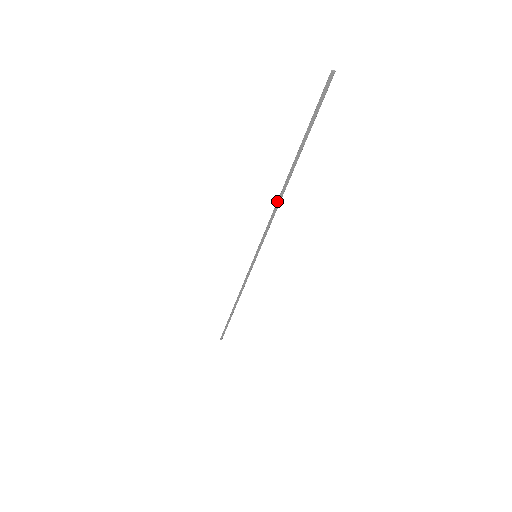
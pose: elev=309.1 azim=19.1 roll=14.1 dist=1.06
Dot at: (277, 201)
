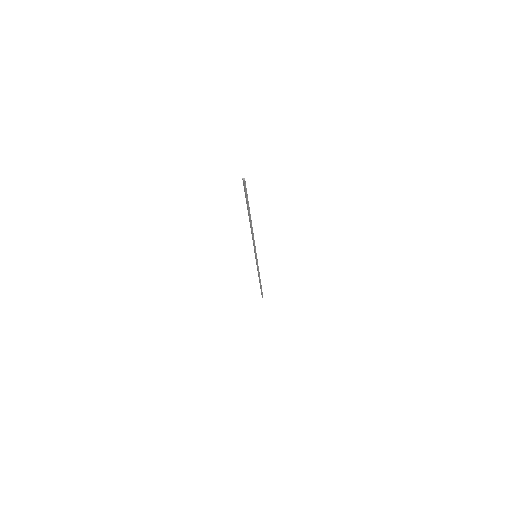
Dot at: (251, 231)
